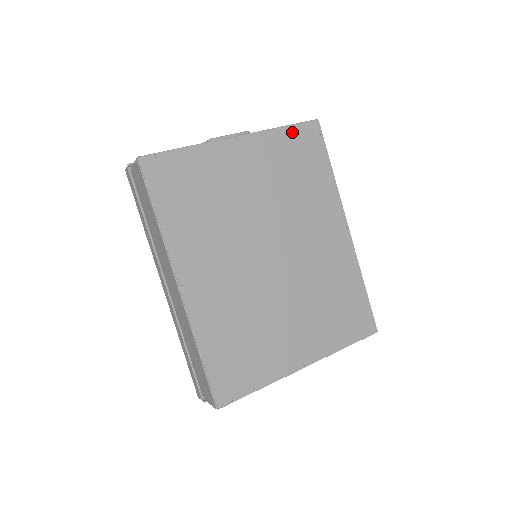
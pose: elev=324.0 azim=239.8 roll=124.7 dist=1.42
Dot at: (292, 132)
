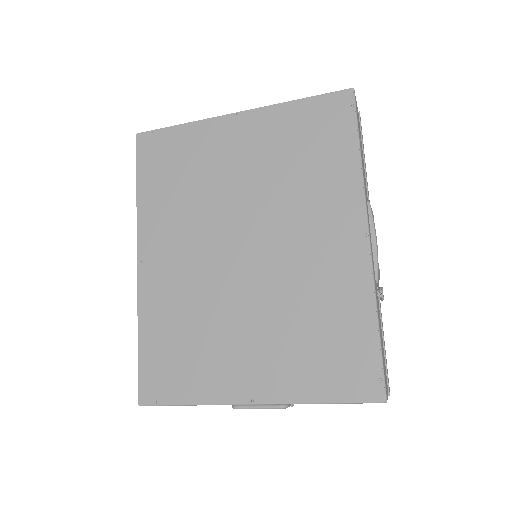
Dot at: (309, 105)
